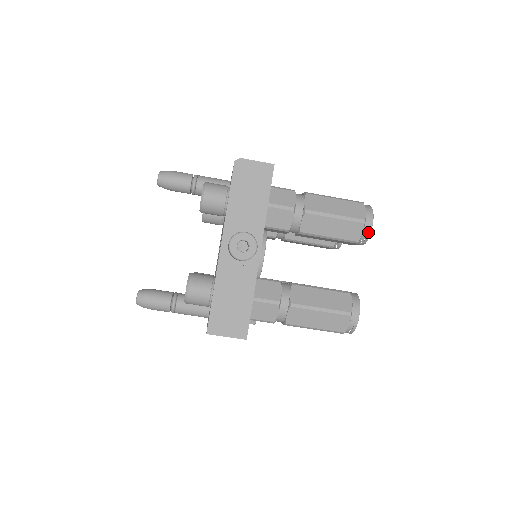
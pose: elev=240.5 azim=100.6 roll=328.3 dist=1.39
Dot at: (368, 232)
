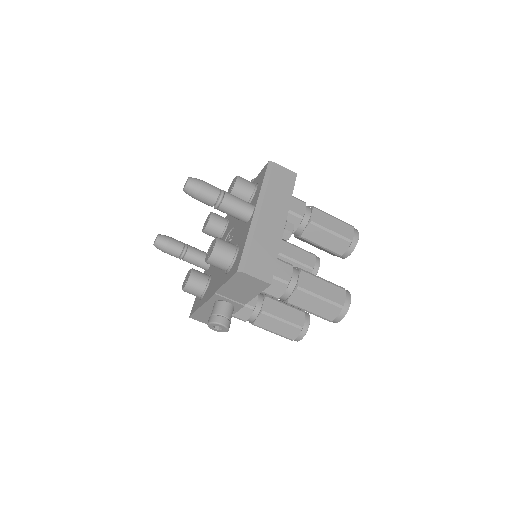
Dot at: occluded
